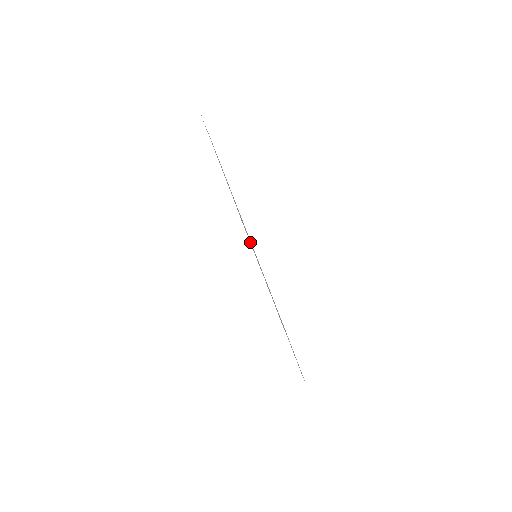
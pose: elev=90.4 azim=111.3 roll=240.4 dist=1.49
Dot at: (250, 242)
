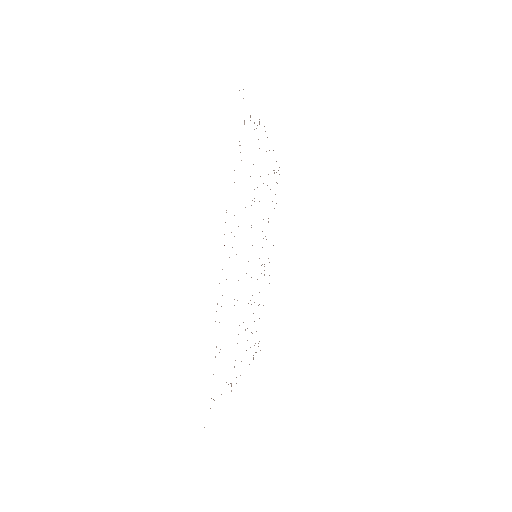
Dot at: occluded
